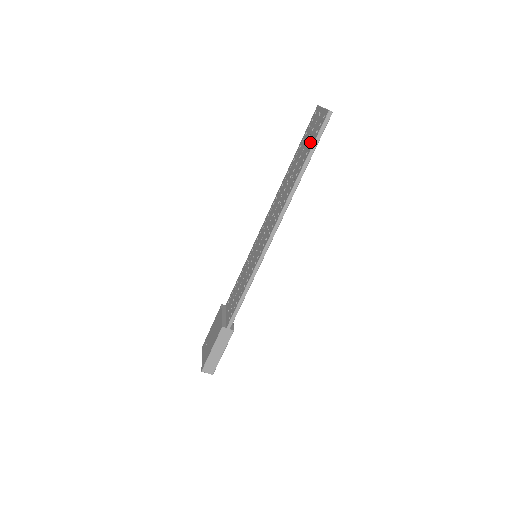
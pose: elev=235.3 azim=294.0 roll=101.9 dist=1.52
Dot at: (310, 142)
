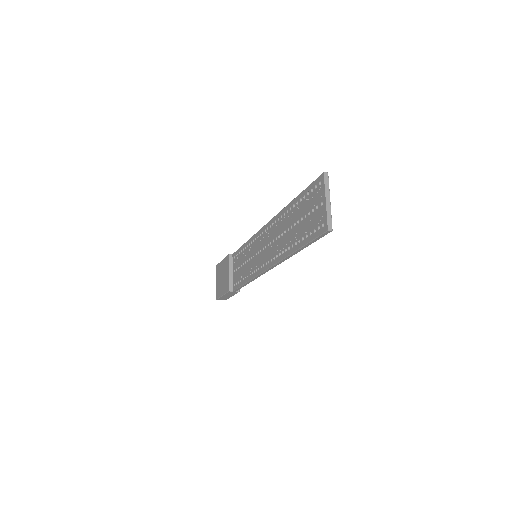
Dot at: (307, 230)
